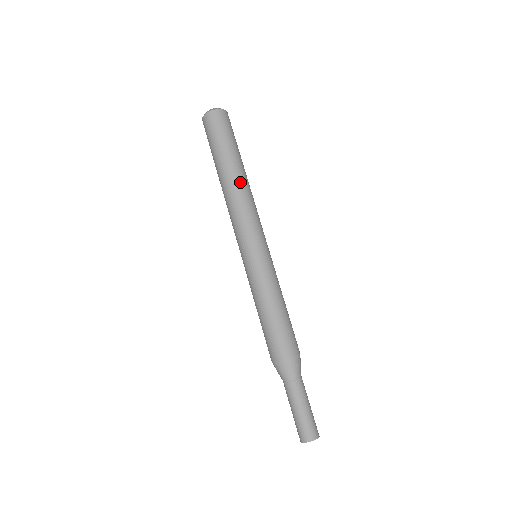
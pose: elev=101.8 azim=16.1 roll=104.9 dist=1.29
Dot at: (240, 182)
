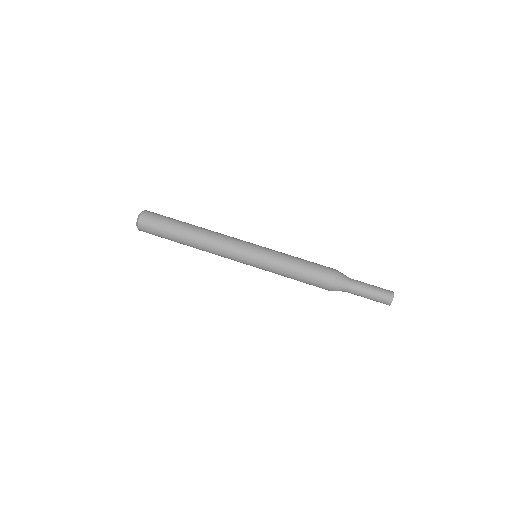
Dot at: (202, 231)
